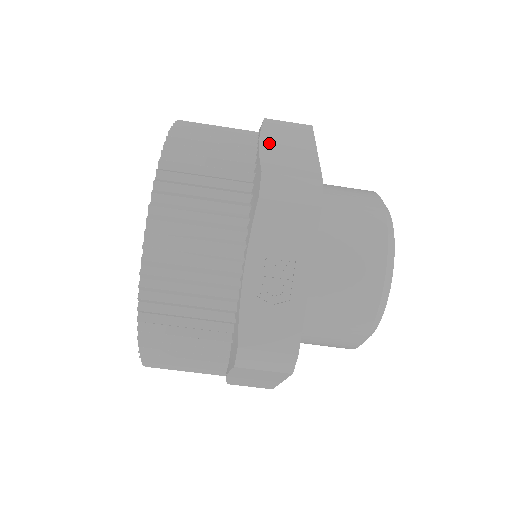
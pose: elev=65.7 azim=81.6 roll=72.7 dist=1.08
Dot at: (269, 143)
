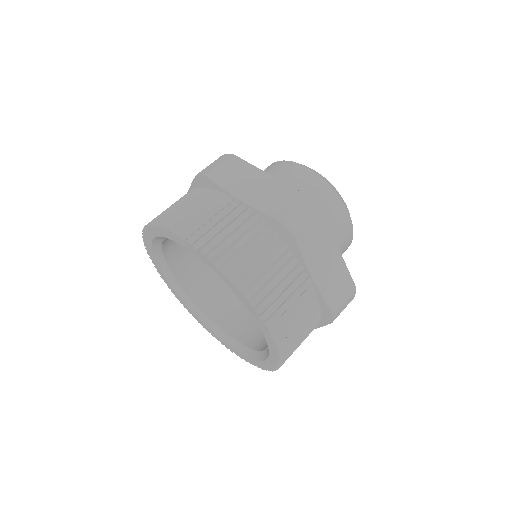
Dot at: occluded
